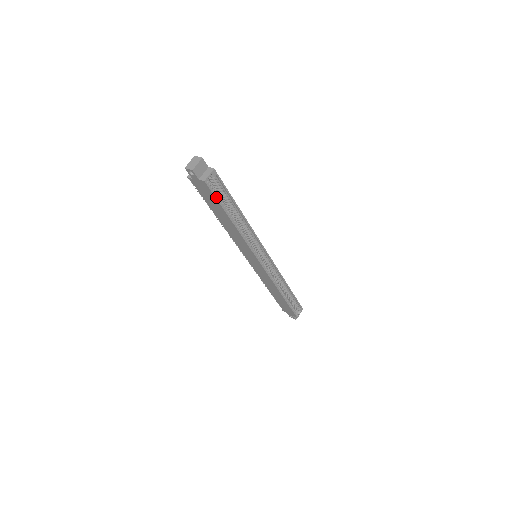
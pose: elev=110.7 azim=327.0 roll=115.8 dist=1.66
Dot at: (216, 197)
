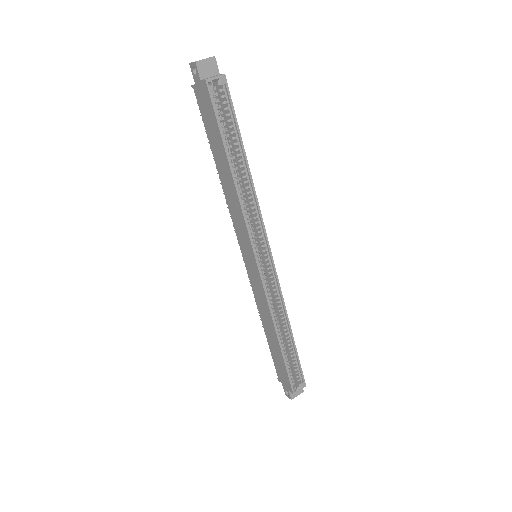
Dot at: (216, 115)
